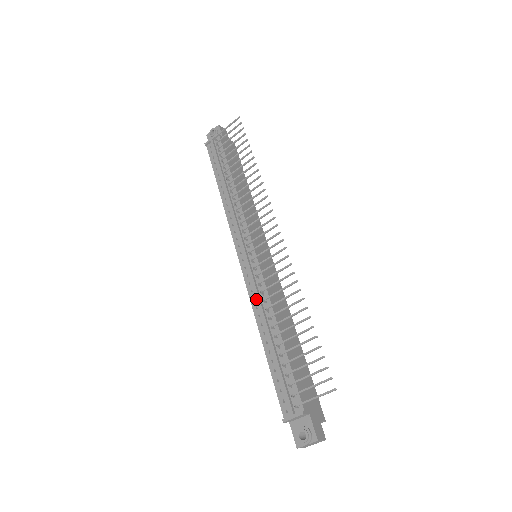
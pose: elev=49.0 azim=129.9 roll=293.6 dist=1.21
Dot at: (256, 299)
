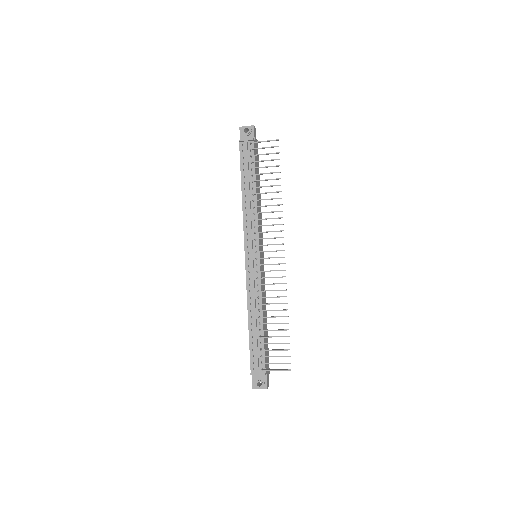
Dot at: (251, 292)
